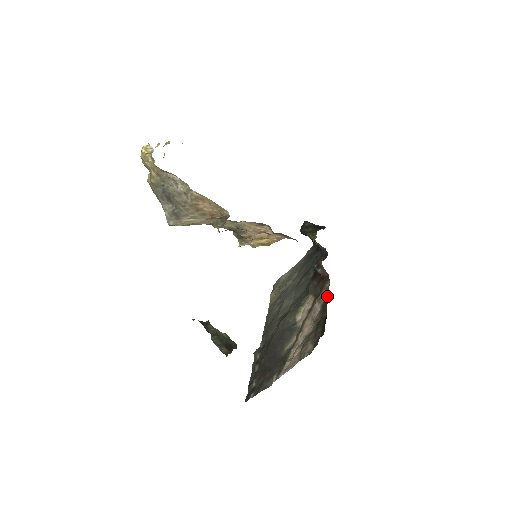
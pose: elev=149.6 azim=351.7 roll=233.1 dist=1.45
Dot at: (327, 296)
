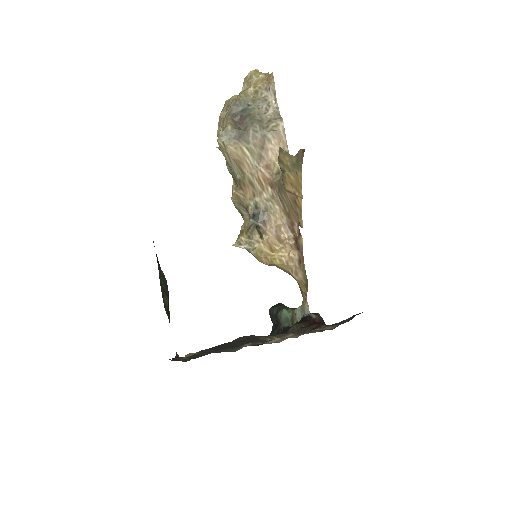
Dot at: occluded
